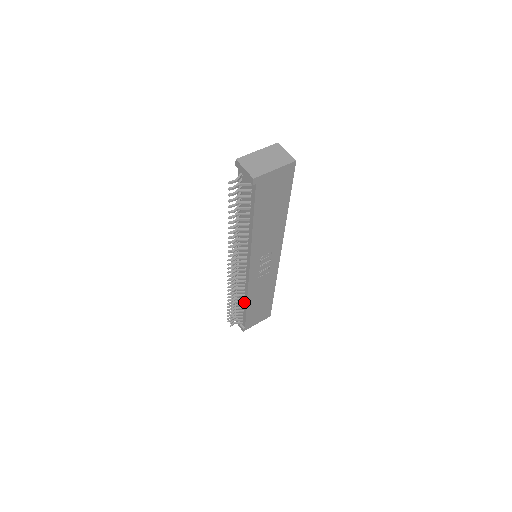
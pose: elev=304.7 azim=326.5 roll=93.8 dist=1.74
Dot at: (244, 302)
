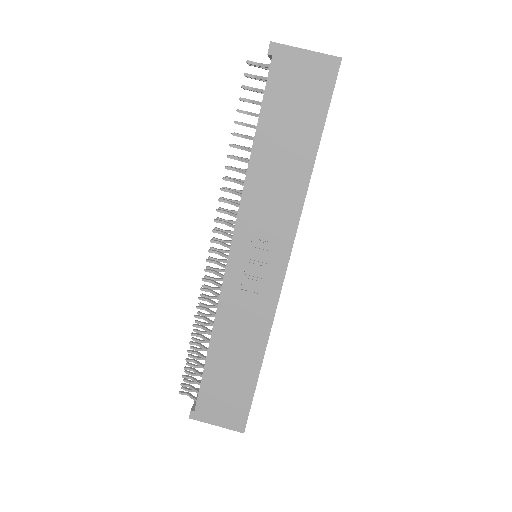
Dot at: occluded
